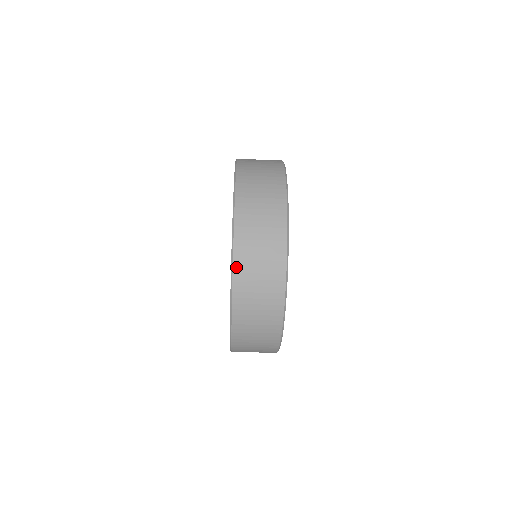
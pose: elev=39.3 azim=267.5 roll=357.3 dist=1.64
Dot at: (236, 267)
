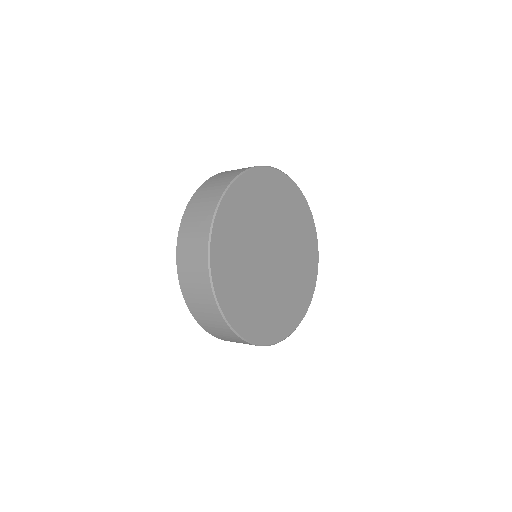
Dot at: (199, 323)
